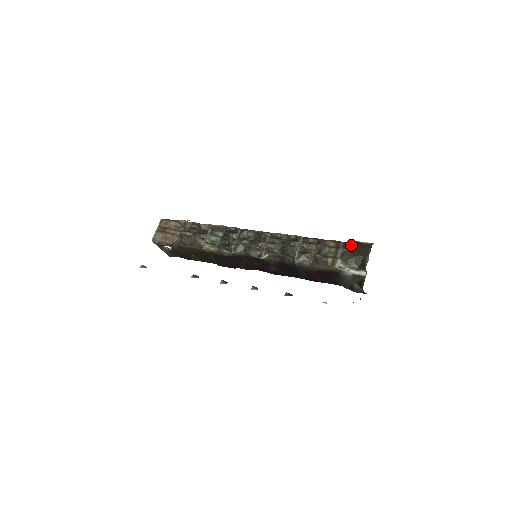
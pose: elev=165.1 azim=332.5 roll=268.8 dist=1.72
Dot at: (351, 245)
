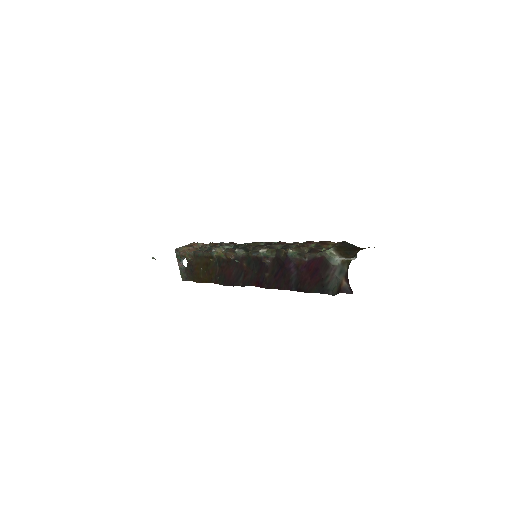
Dot at: (351, 246)
